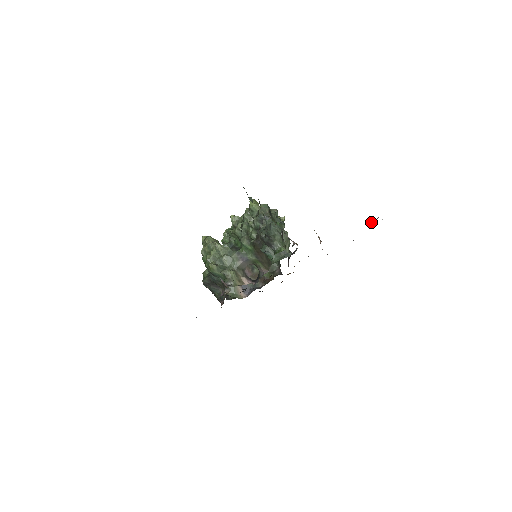
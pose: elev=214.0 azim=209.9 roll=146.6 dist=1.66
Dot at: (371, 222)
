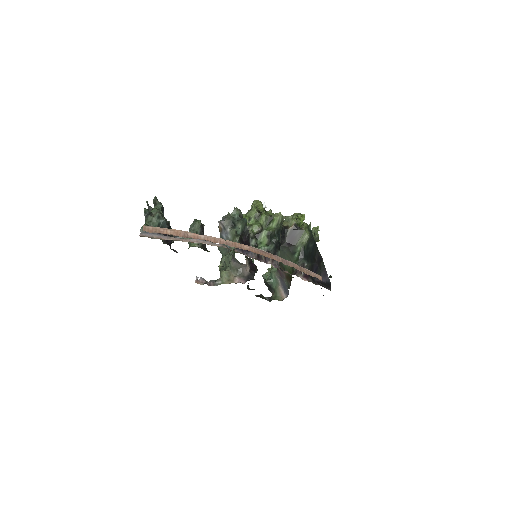
Dot at: (263, 206)
